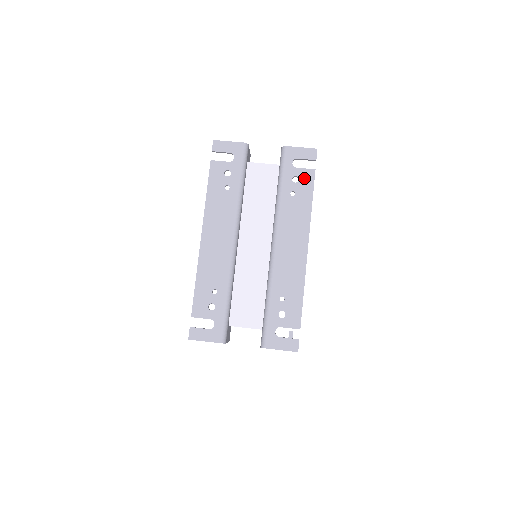
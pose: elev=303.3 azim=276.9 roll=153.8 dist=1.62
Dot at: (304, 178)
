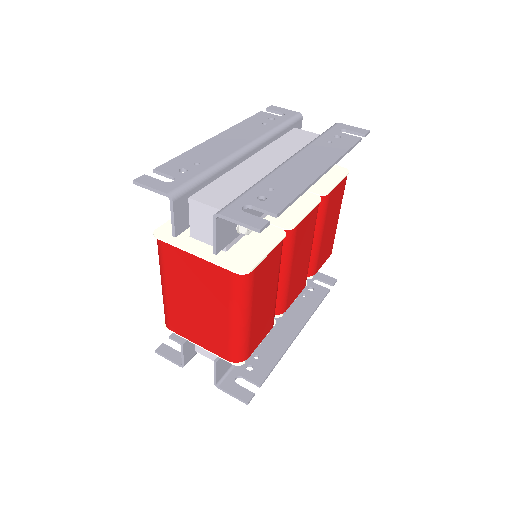
Dot at: (347, 138)
